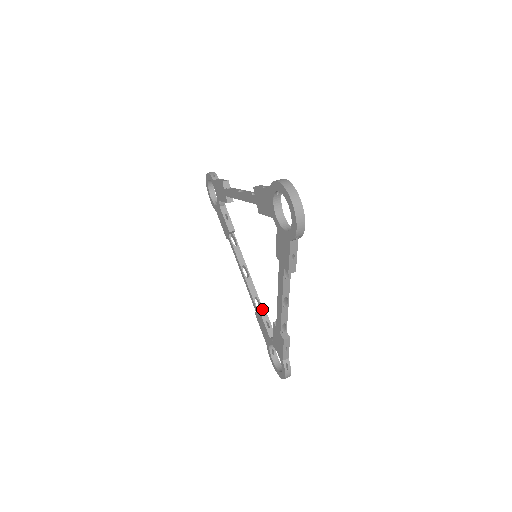
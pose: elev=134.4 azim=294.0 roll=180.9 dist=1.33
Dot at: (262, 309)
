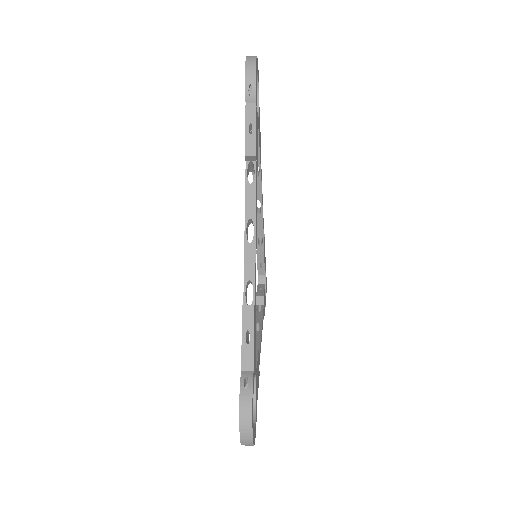
Dot at: occluded
